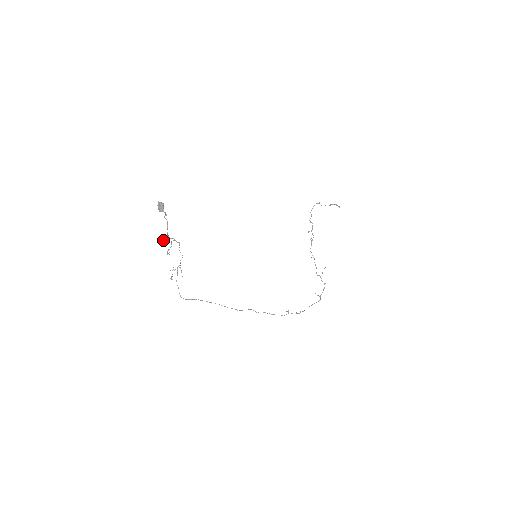
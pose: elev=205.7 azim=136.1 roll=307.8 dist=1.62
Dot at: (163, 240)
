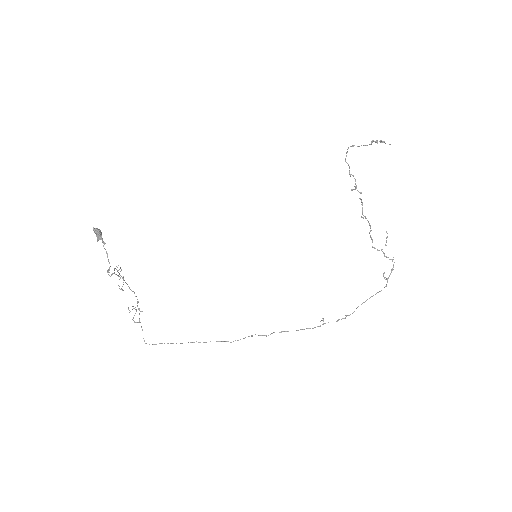
Dot at: occluded
